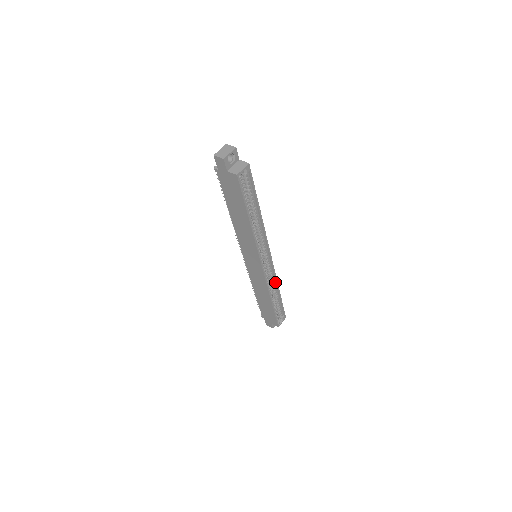
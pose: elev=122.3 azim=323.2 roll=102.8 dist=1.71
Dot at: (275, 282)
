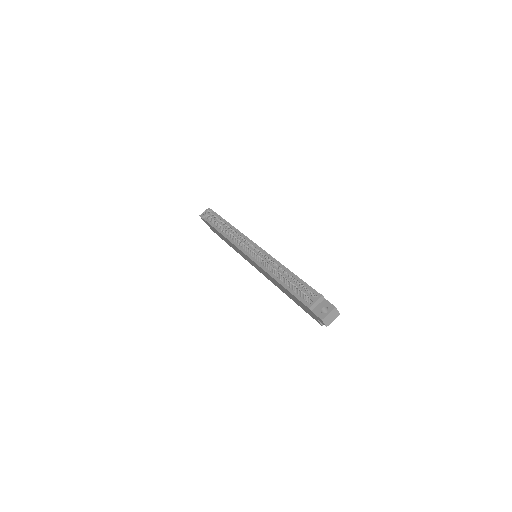
Dot at: occluded
